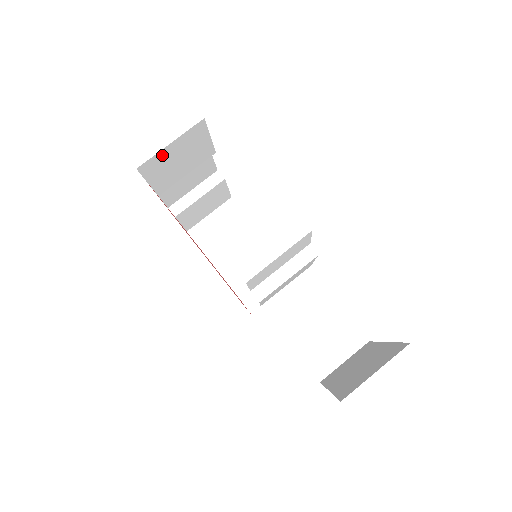
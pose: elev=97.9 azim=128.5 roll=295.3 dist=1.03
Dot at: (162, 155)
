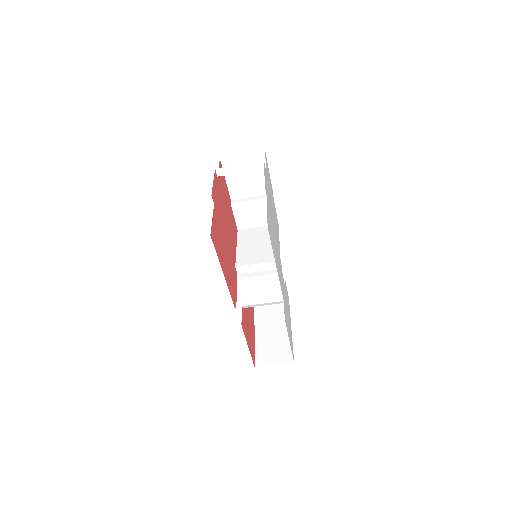
Dot at: occluded
